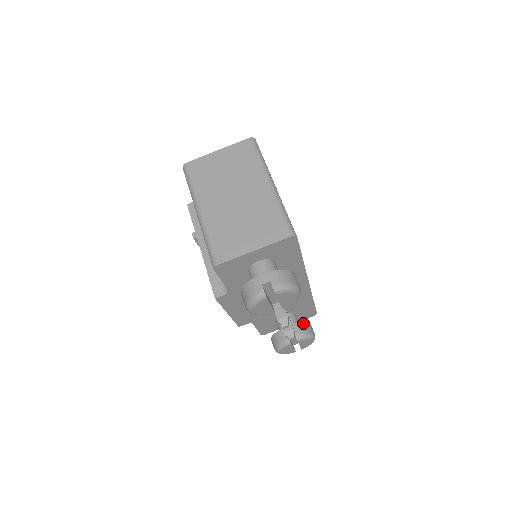
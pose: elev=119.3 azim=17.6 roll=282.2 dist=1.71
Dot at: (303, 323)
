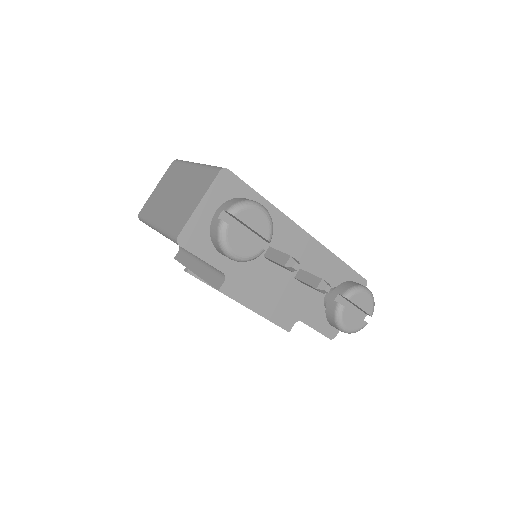
Dot at: (344, 283)
